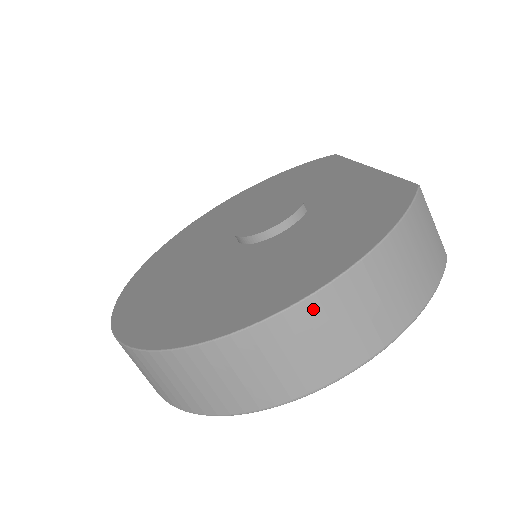
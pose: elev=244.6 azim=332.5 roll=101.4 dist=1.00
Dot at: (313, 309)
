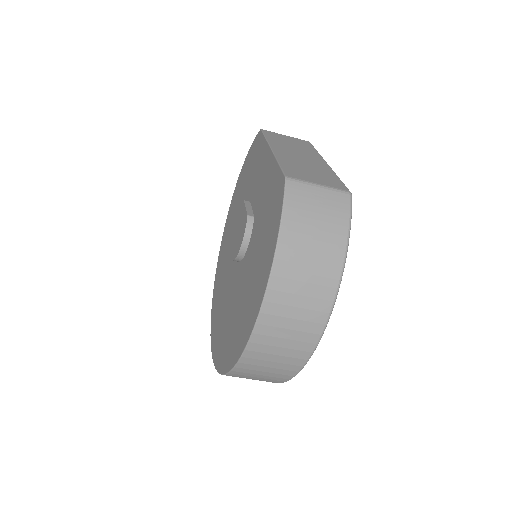
Dot at: (267, 320)
